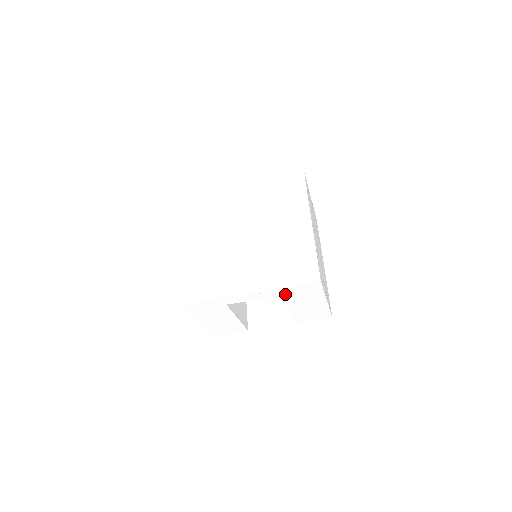
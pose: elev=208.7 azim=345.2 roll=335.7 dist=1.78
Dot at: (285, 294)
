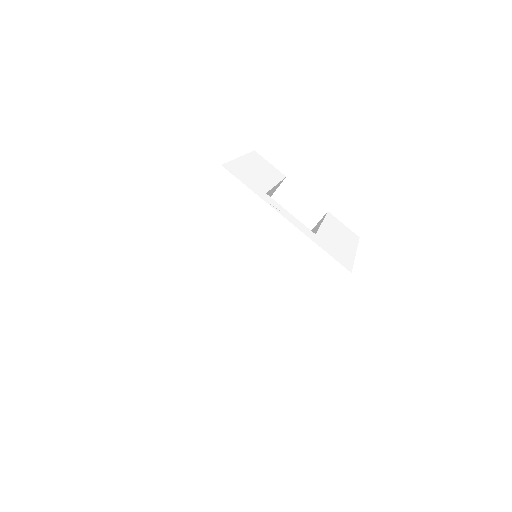
Dot at: occluded
